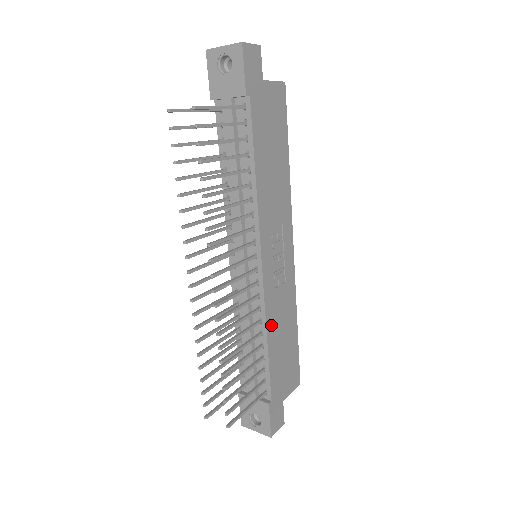
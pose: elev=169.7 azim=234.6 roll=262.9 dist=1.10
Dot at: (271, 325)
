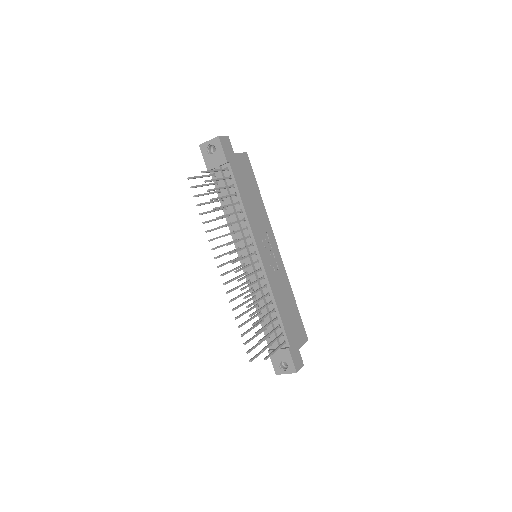
Dot at: (276, 295)
